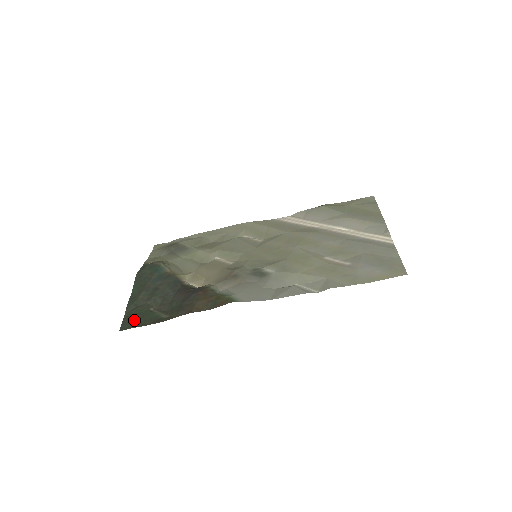
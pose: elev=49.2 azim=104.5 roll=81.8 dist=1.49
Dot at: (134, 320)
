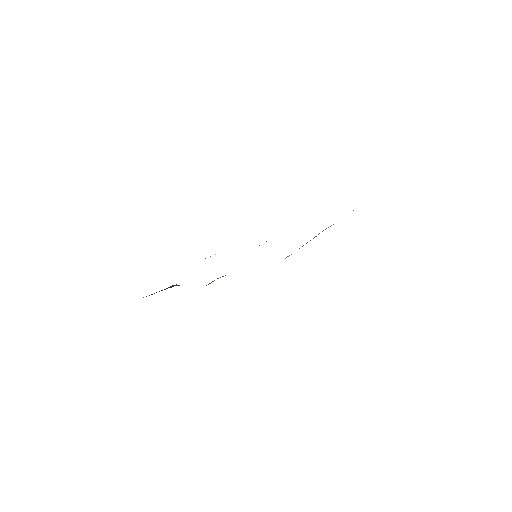
Dot at: occluded
